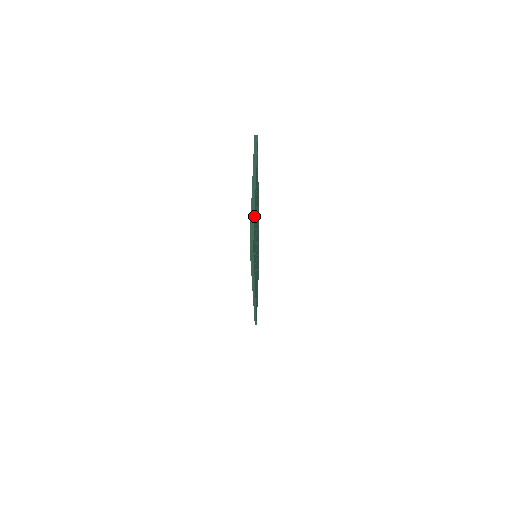
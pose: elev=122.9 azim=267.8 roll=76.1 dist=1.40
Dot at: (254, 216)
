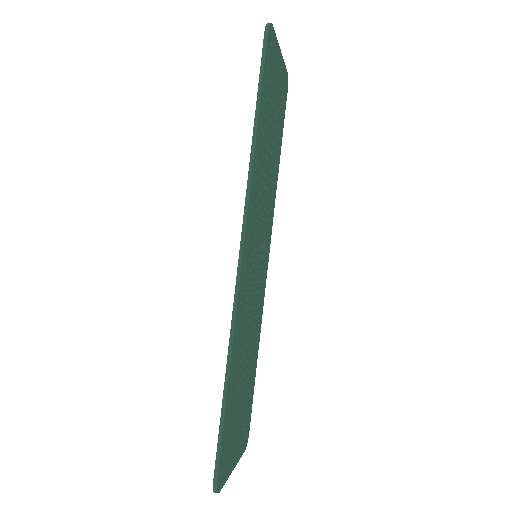
Dot at: (275, 38)
